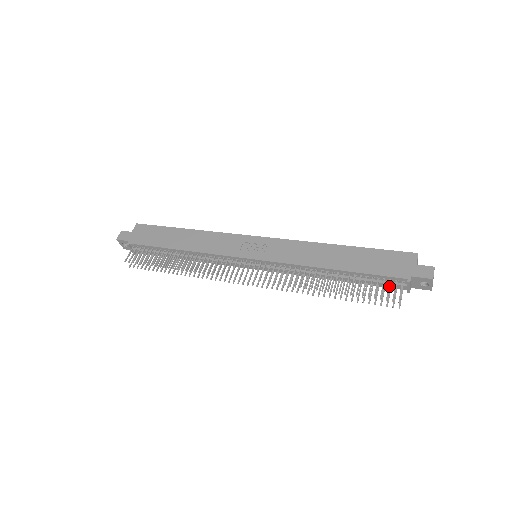
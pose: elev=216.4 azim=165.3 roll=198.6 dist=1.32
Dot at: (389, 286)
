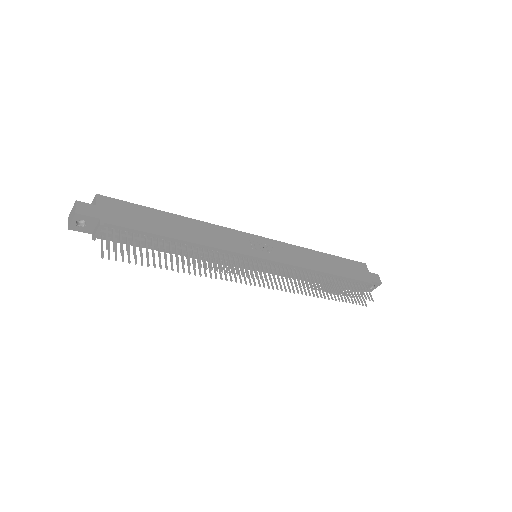
Dot at: occluded
